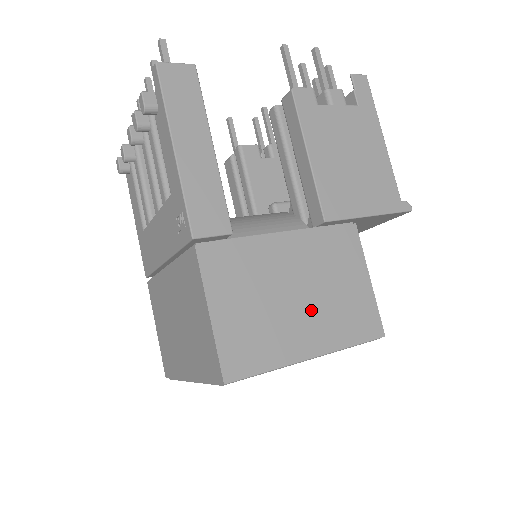
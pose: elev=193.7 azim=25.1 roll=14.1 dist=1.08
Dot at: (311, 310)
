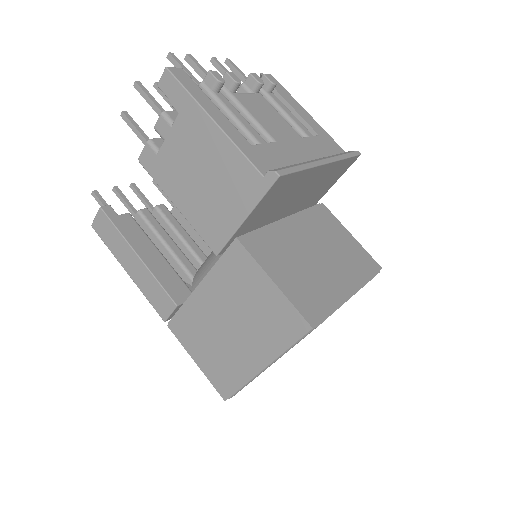
Dot at: (244, 334)
